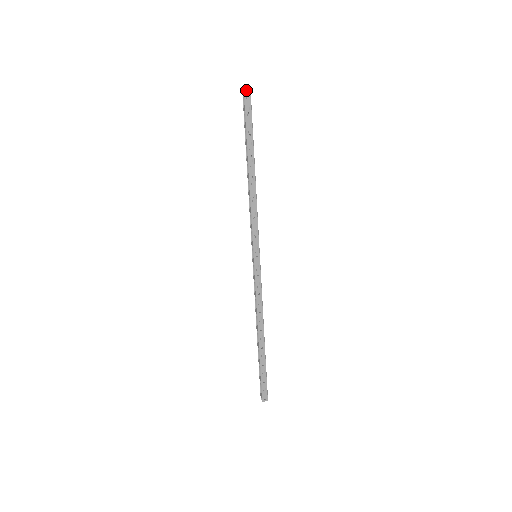
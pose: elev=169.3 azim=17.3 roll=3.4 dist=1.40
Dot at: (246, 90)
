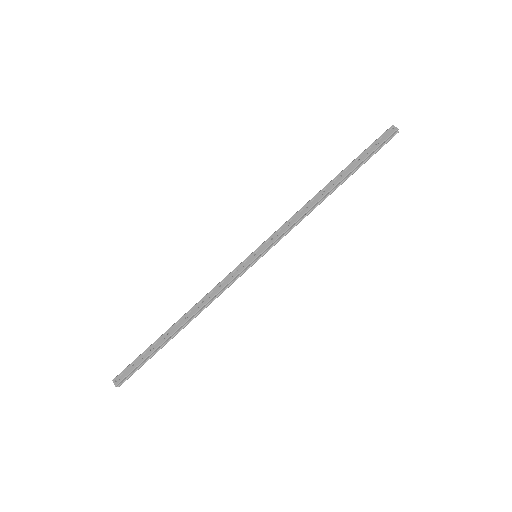
Dot at: (393, 127)
